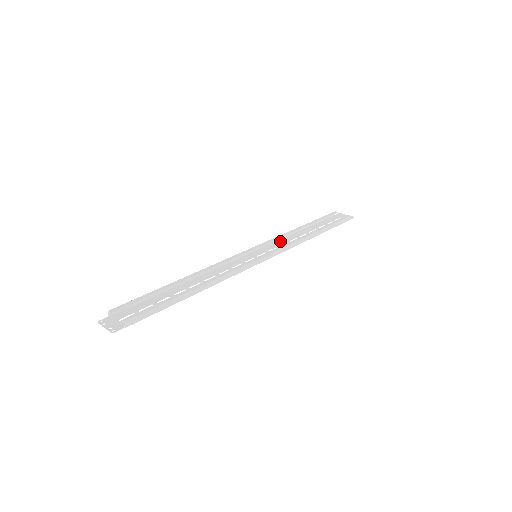
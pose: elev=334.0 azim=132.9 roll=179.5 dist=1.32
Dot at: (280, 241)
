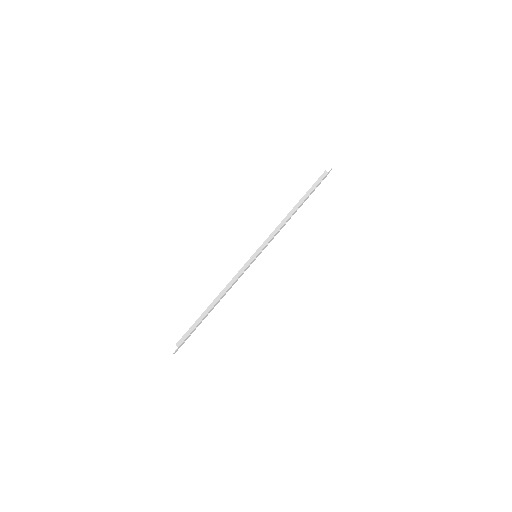
Dot at: (277, 233)
